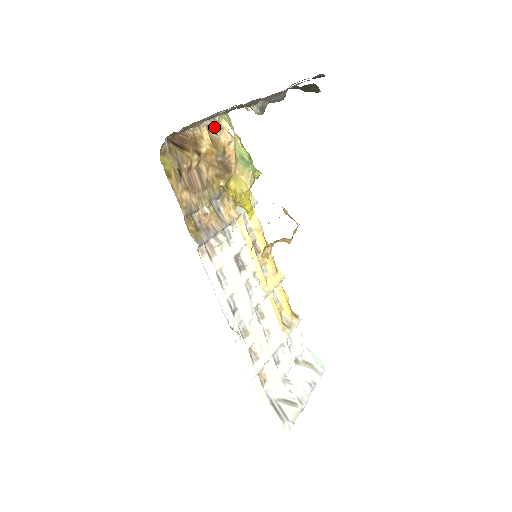
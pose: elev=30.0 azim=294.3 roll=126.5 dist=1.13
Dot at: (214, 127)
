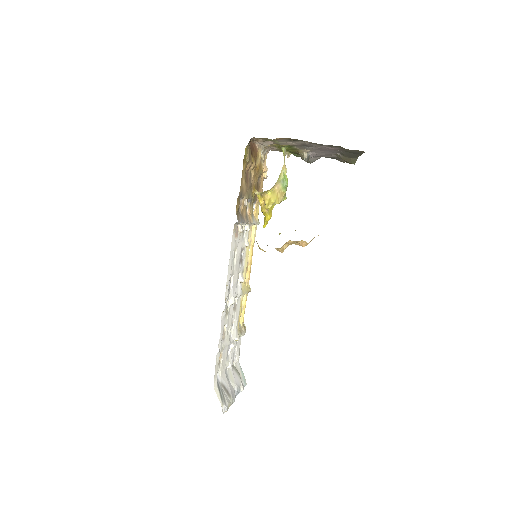
Dot at: (263, 155)
